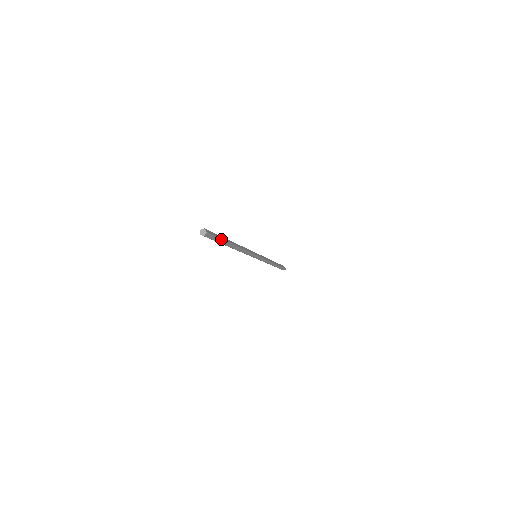
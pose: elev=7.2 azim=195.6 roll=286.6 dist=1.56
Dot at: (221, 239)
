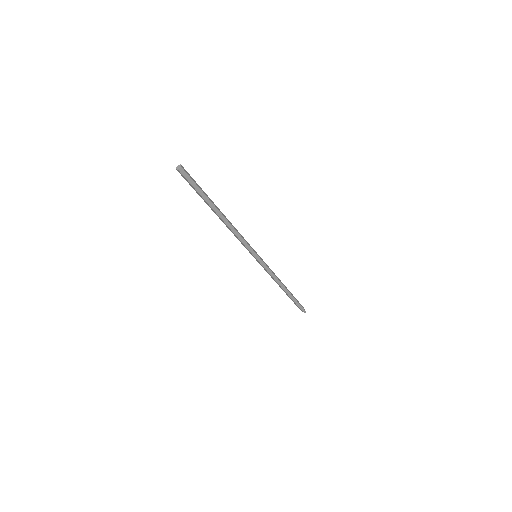
Dot at: (201, 189)
